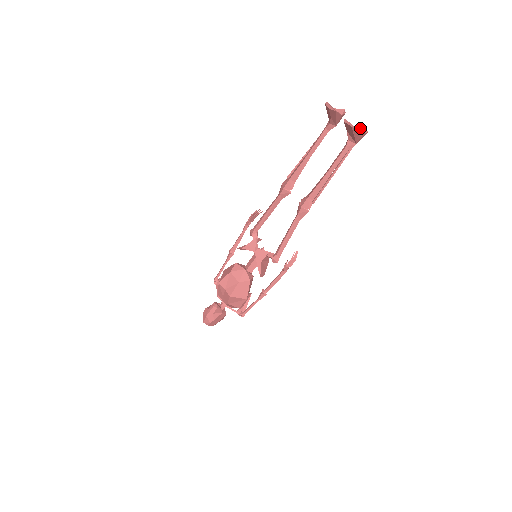
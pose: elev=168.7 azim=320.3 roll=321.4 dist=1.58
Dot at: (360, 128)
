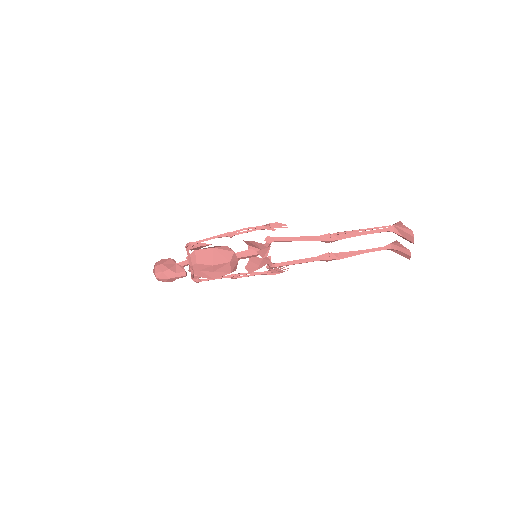
Dot at: occluded
